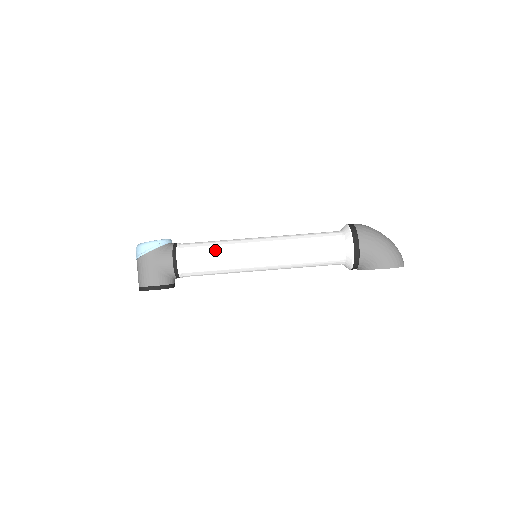
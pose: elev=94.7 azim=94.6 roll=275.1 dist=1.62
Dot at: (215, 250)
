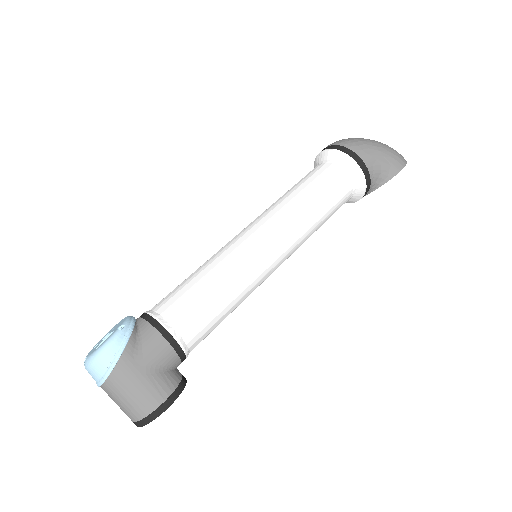
Dot at: (212, 281)
